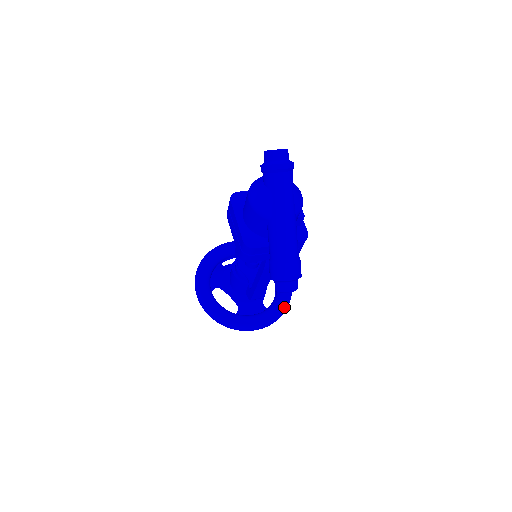
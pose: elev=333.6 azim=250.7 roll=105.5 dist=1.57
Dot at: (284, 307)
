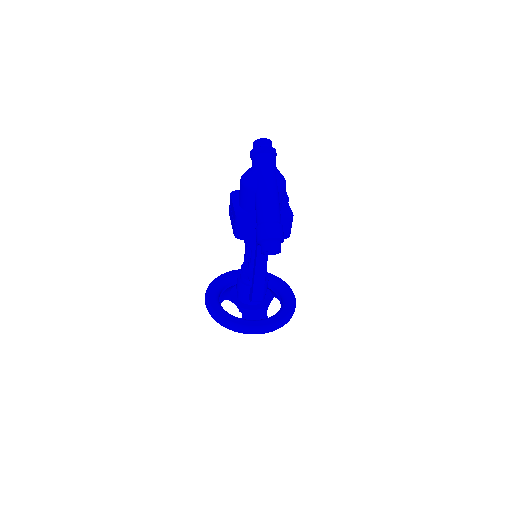
Dot at: (286, 316)
